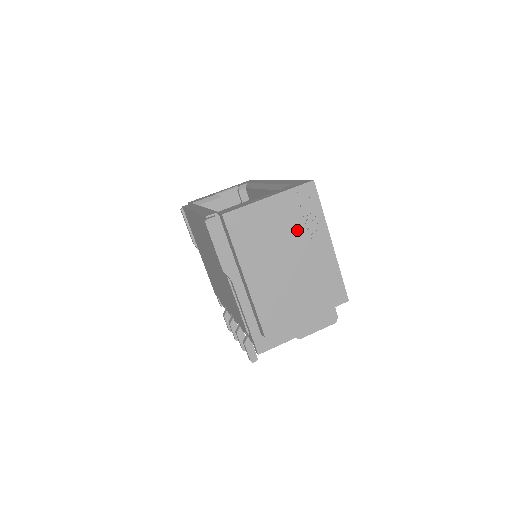
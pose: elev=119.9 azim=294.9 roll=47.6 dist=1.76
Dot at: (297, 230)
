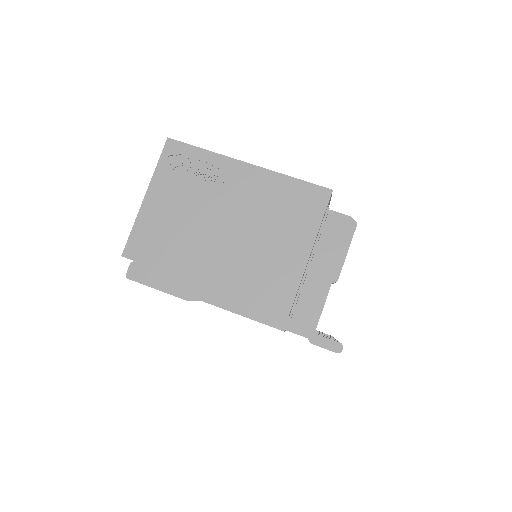
Dot at: (201, 192)
